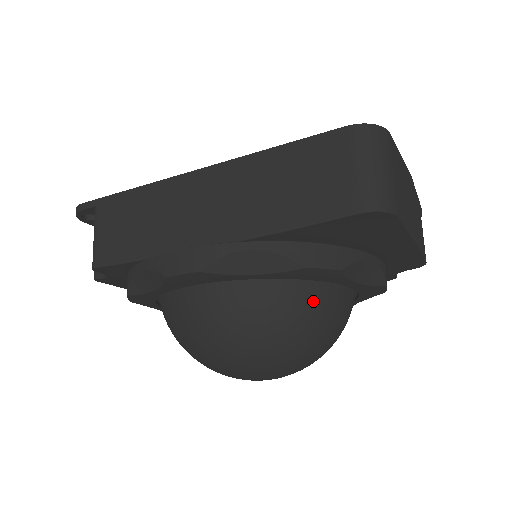
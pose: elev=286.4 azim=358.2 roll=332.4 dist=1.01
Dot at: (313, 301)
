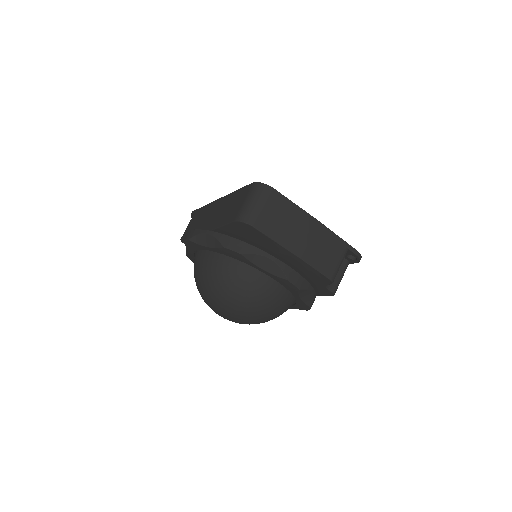
Dot at: (237, 271)
